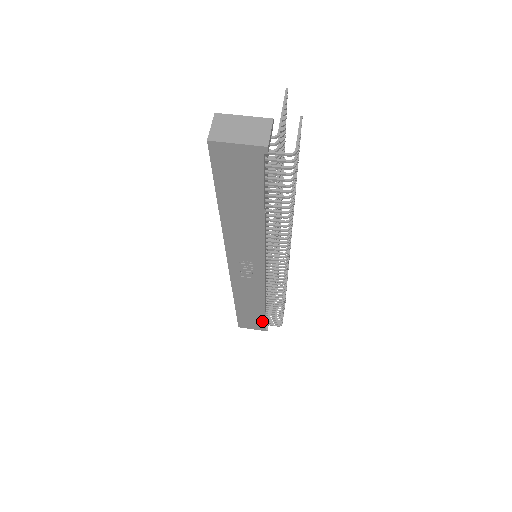
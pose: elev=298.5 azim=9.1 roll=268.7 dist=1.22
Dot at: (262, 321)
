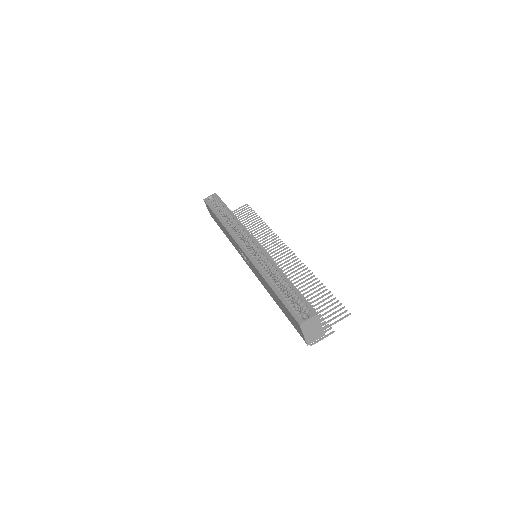
Dot at: occluded
